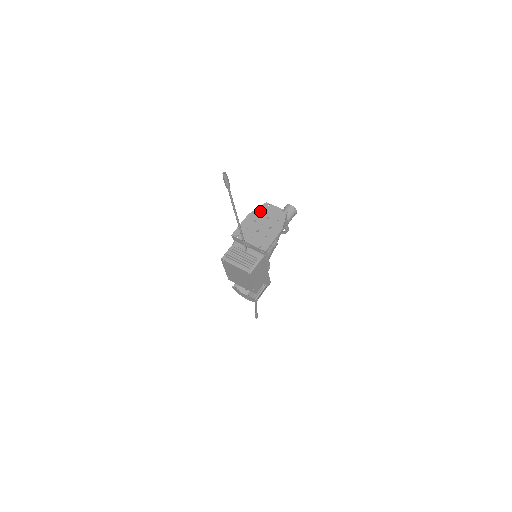
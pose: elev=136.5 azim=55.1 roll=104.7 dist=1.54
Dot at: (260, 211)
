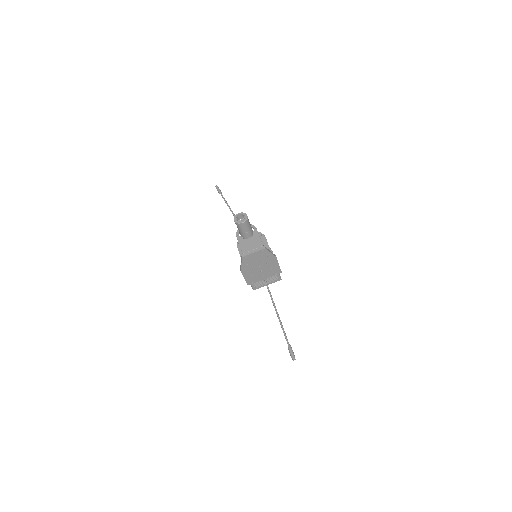
Dot at: (246, 264)
